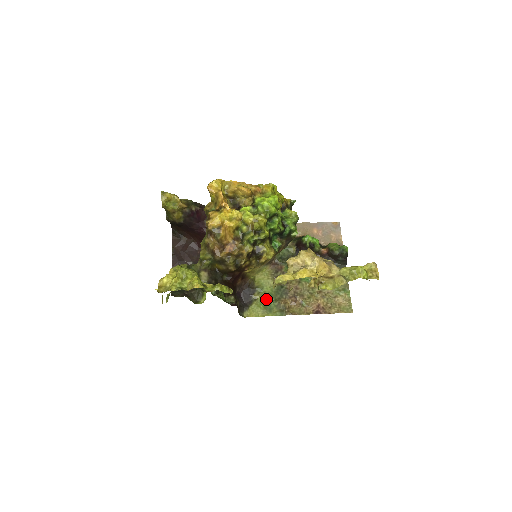
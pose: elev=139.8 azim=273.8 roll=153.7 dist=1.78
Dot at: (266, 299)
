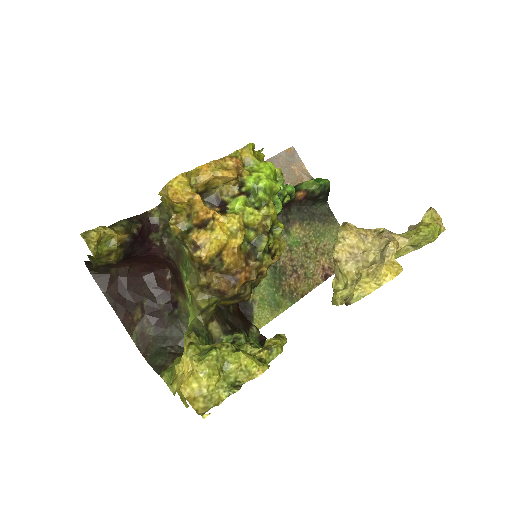
Dot at: (266, 294)
